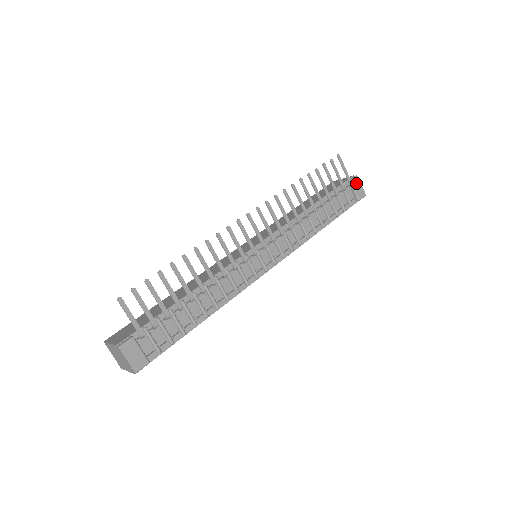
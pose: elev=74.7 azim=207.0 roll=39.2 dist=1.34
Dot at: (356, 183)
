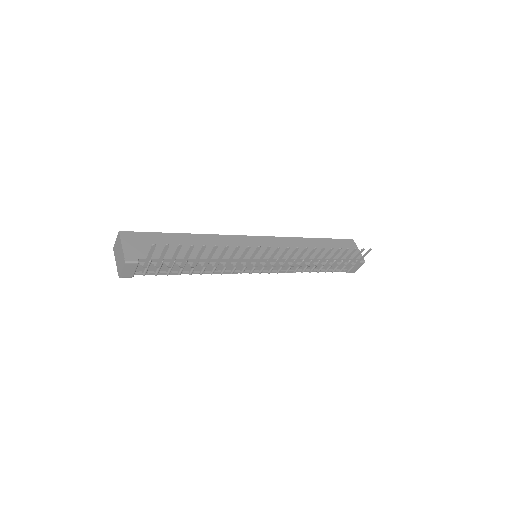
Dot at: (359, 265)
